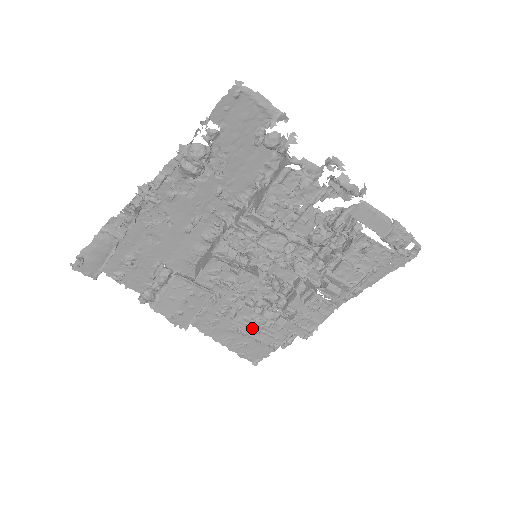
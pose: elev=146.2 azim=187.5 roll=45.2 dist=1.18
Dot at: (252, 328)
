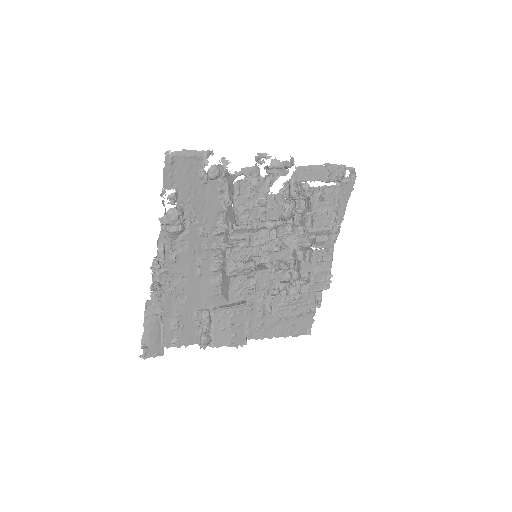
Dot at: (289, 309)
